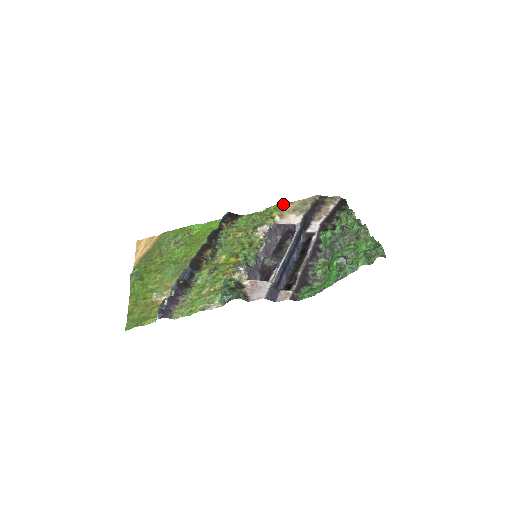
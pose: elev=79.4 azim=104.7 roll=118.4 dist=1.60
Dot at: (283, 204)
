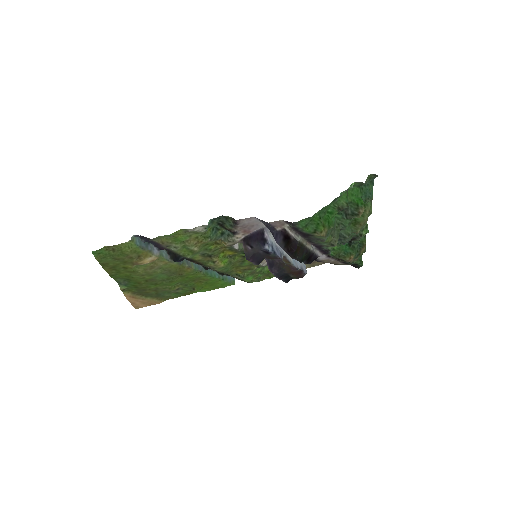
Dot at: occluded
